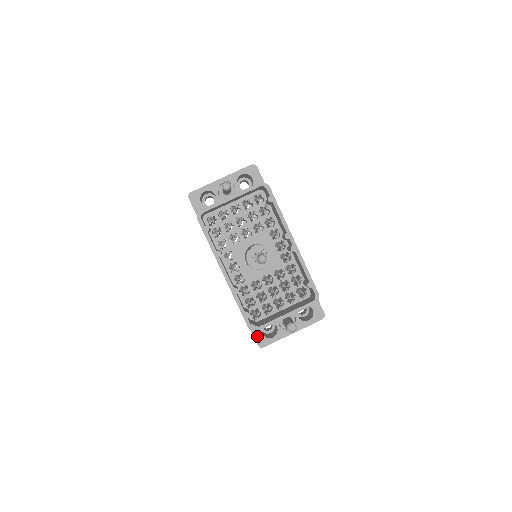
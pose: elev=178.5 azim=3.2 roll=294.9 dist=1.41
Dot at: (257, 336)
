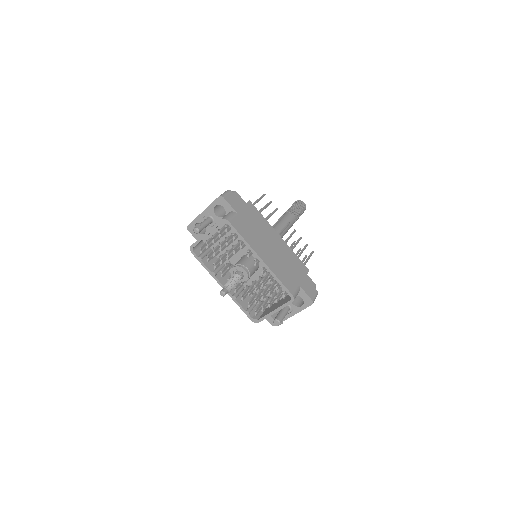
Dot at: (268, 319)
